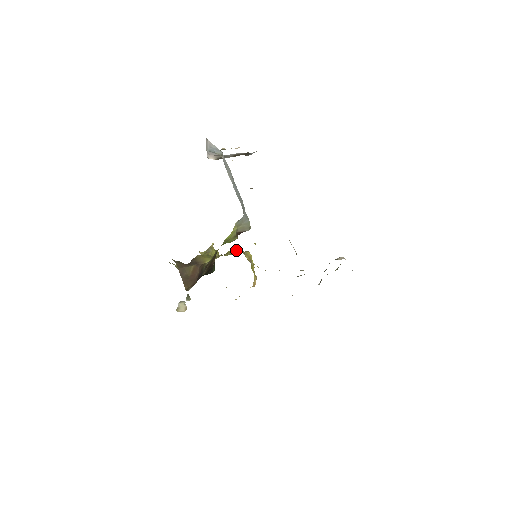
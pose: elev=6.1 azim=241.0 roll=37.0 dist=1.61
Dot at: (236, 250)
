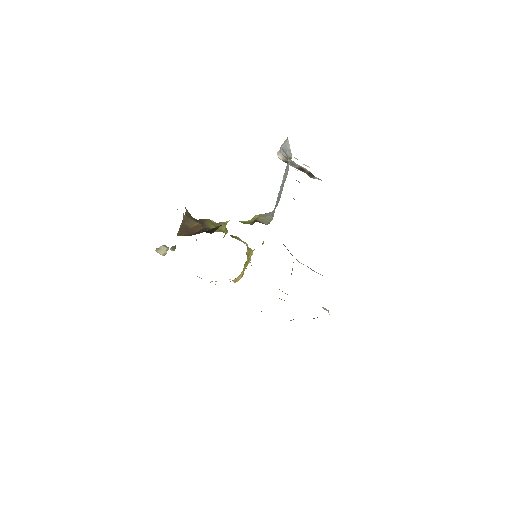
Dot at: (243, 241)
